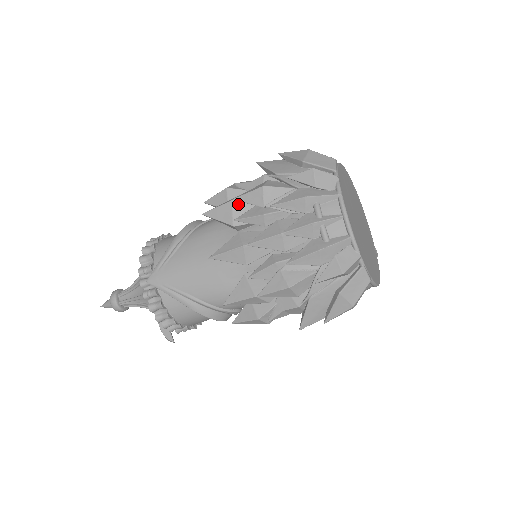
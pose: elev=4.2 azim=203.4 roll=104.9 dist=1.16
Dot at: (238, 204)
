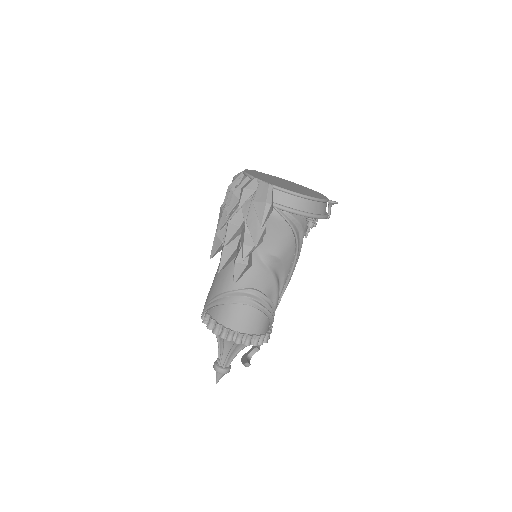
Dot at: occluded
